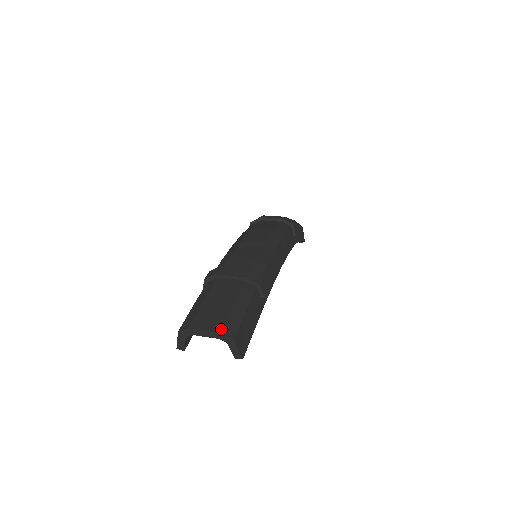
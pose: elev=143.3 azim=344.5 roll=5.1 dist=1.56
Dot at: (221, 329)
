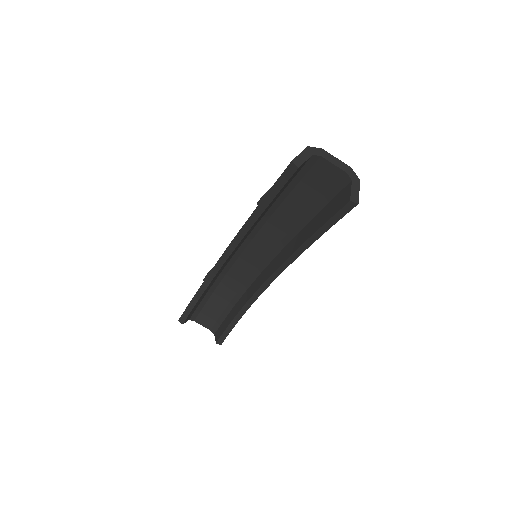
Dot at: (348, 170)
